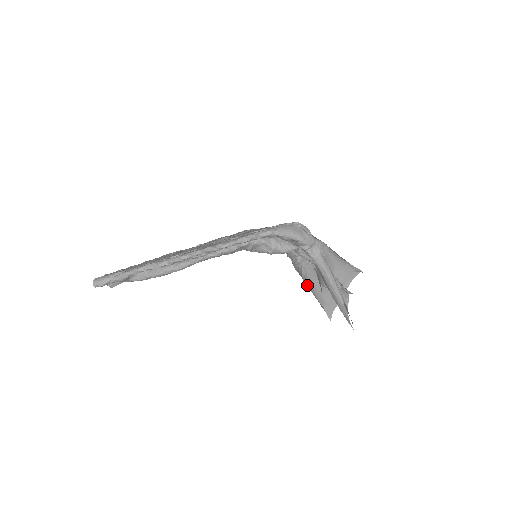
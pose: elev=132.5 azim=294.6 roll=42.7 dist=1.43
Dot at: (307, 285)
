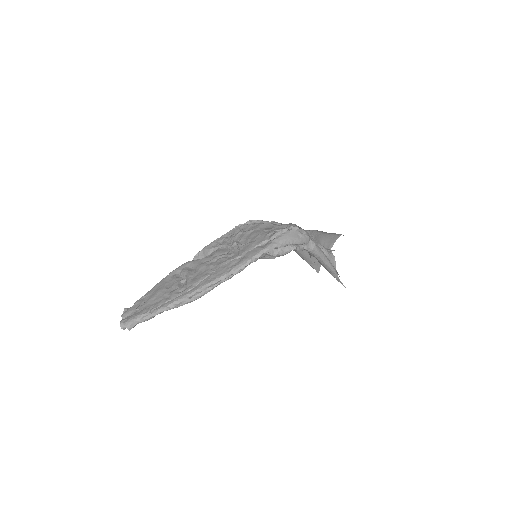
Dot at: occluded
